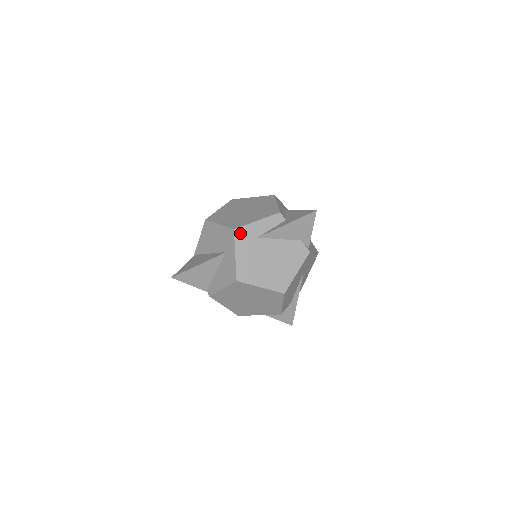
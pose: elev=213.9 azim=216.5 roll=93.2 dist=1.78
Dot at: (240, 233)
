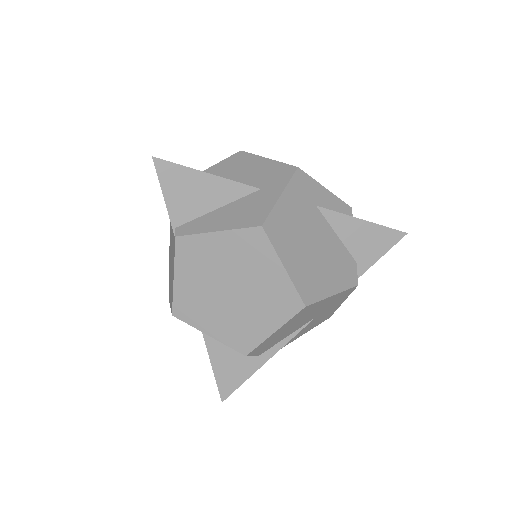
Dot at: (302, 179)
